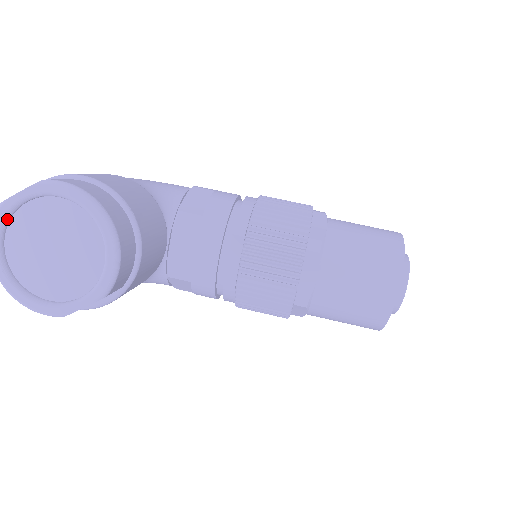
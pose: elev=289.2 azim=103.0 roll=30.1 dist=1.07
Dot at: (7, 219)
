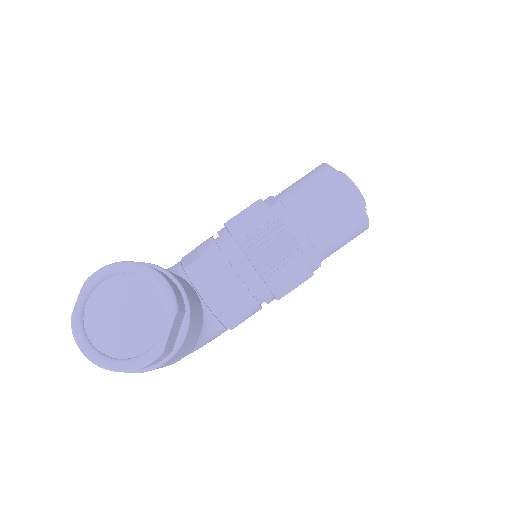
Dot at: (82, 325)
